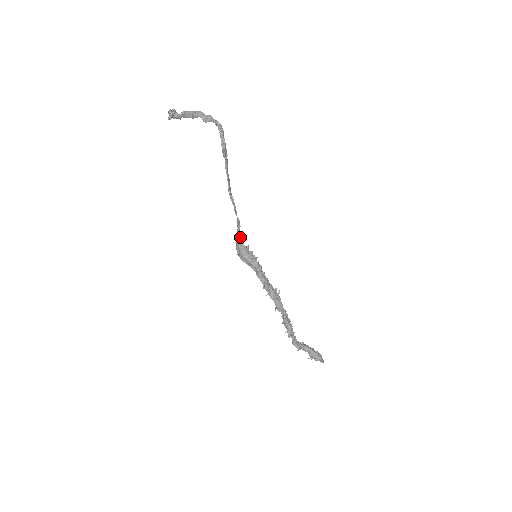
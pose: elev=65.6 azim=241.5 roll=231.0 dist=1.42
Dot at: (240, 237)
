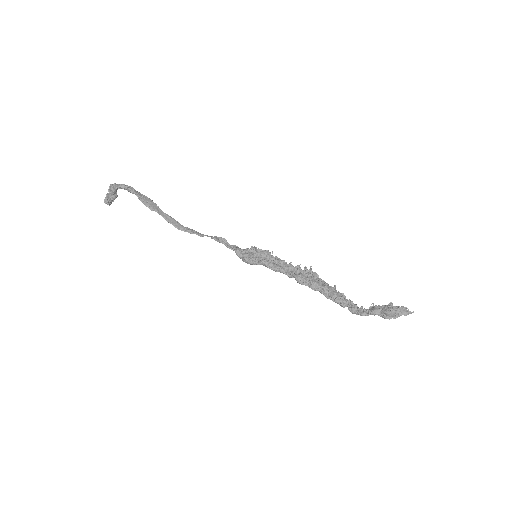
Dot at: (231, 249)
